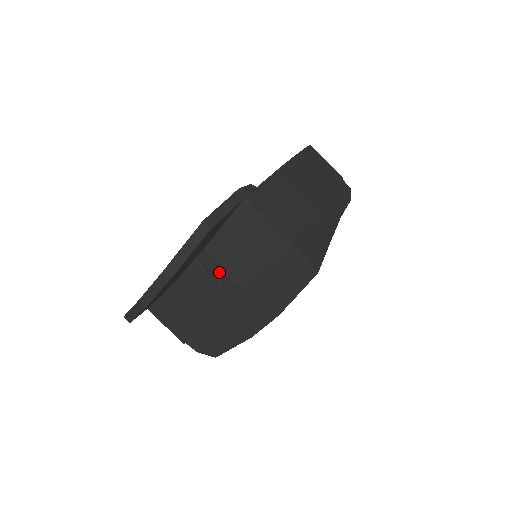
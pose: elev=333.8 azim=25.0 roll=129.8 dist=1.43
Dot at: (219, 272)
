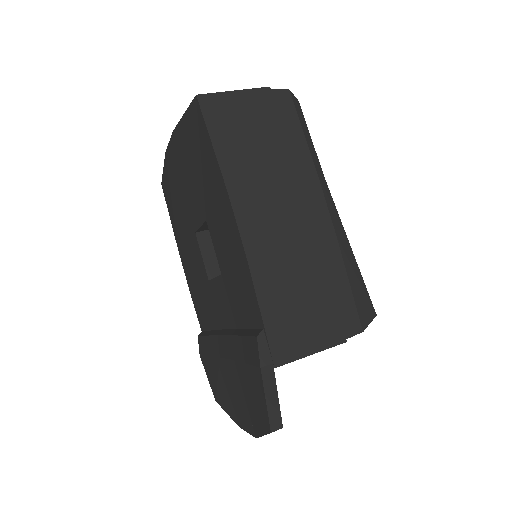
Dot at: occluded
